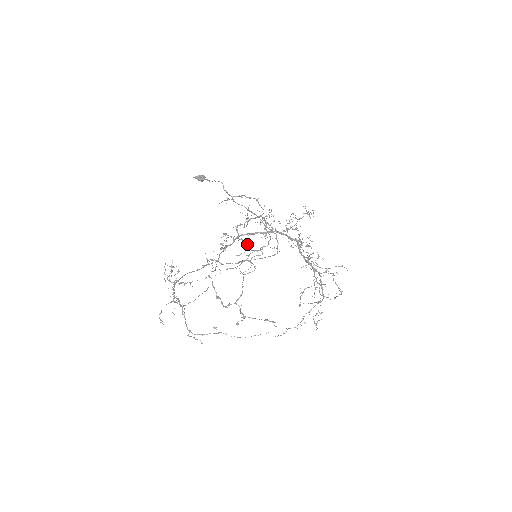
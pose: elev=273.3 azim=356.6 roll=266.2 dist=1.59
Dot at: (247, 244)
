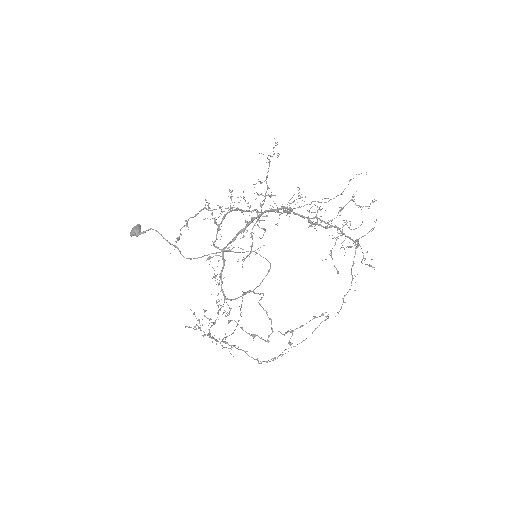
Dot at: occluded
